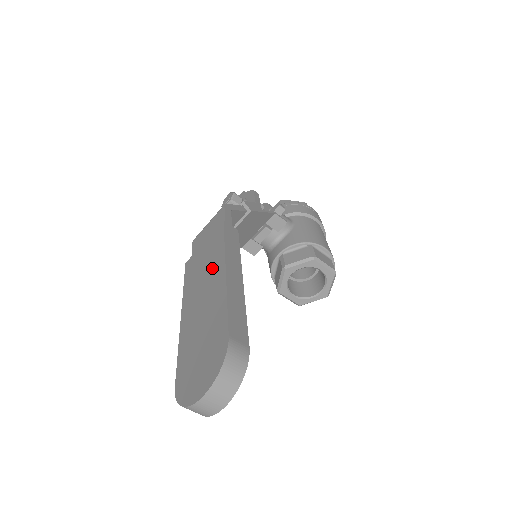
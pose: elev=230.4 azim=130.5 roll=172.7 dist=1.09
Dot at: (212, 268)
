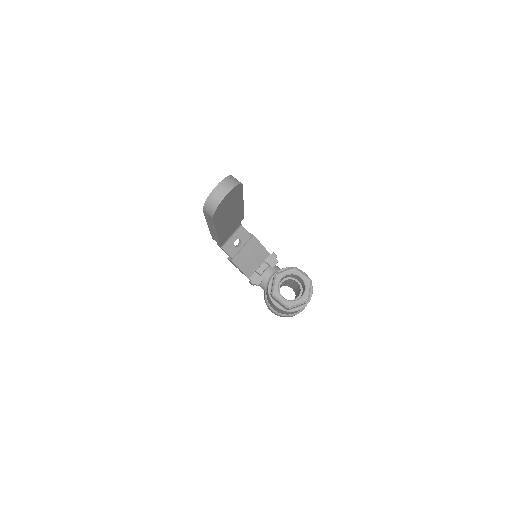
Dot at: occluded
